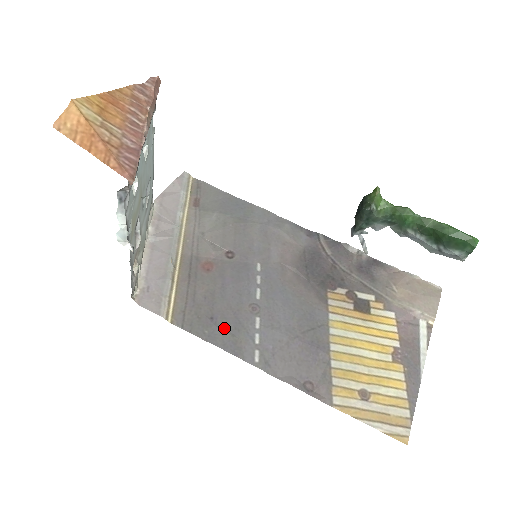
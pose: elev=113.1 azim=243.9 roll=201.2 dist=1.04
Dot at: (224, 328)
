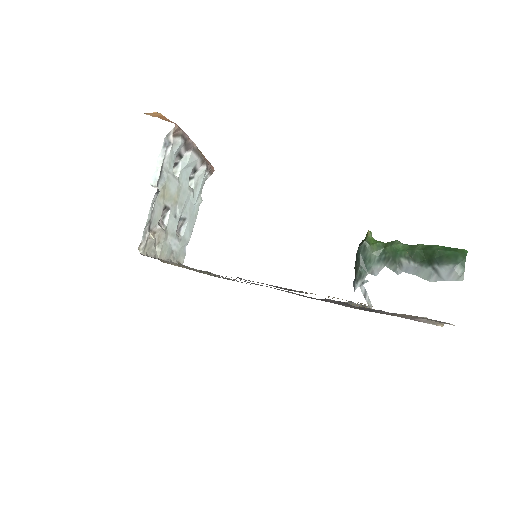
Dot at: occluded
